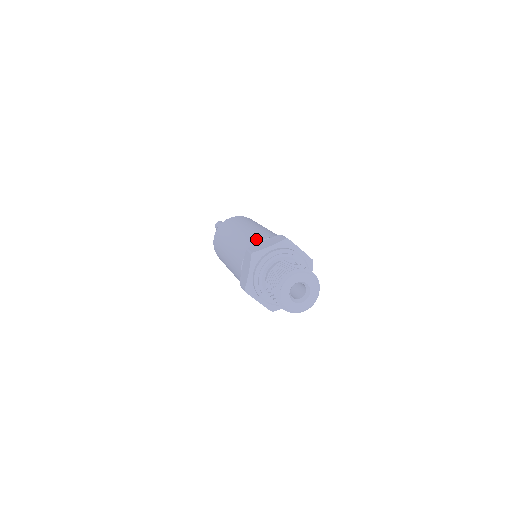
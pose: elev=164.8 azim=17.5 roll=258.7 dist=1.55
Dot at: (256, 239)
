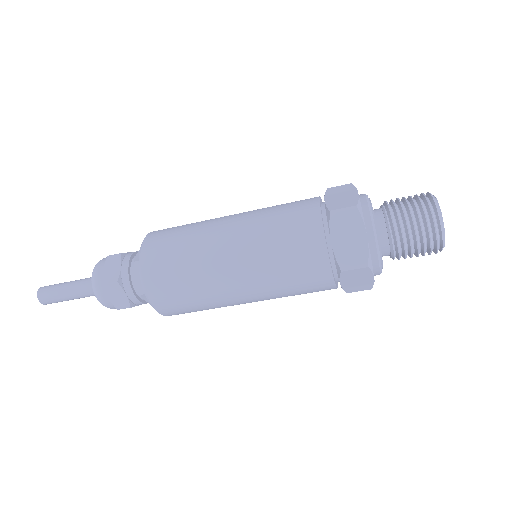
Dot at: occluded
